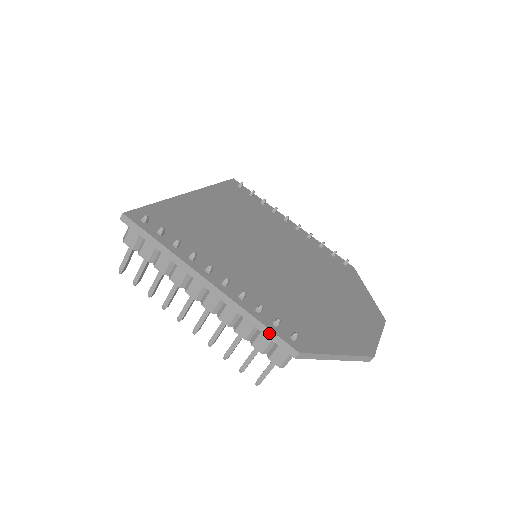
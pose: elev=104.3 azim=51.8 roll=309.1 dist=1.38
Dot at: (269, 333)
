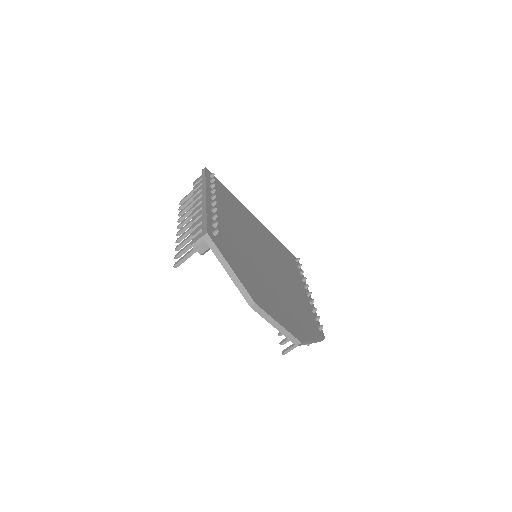
Dot at: (205, 222)
